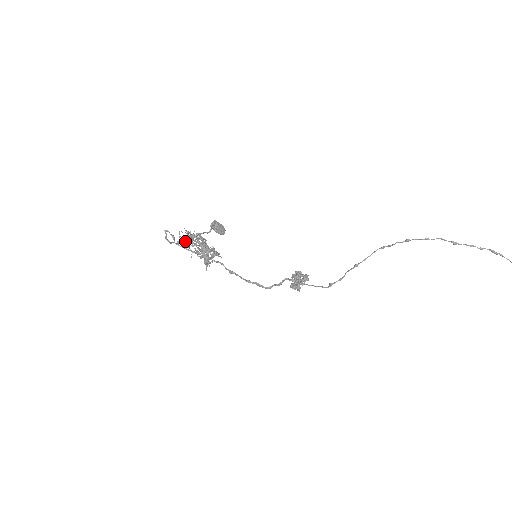
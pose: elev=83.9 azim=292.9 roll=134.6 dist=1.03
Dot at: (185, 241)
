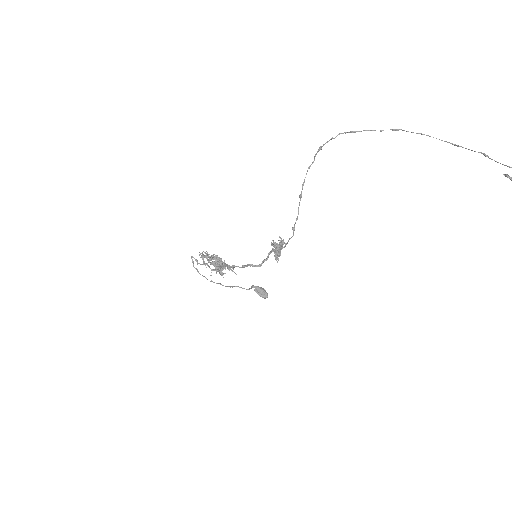
Dot at: (203, 258)
